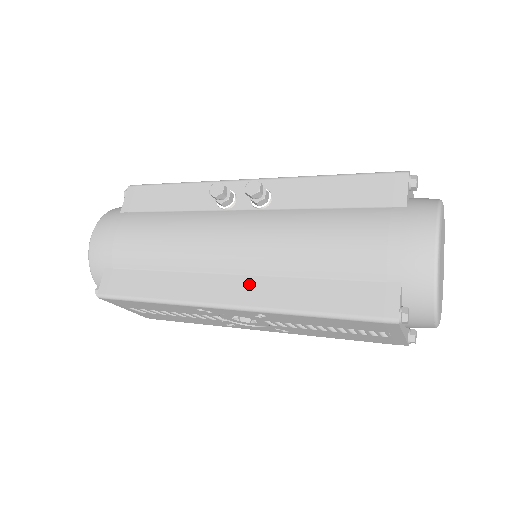
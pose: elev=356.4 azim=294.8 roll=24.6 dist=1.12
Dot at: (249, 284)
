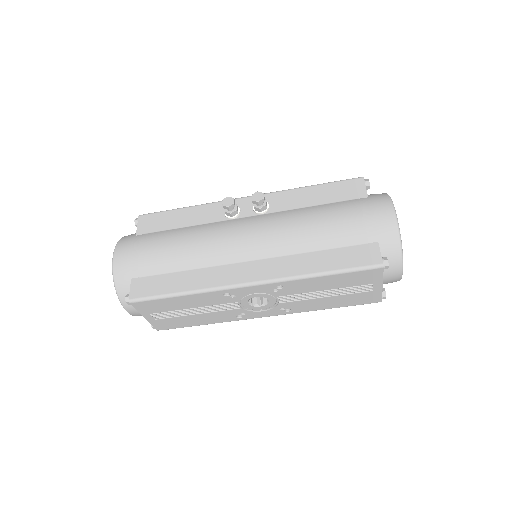
Dot at: (267, 264)
